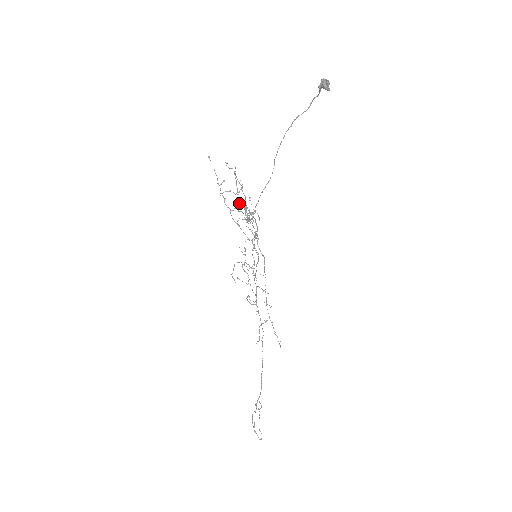
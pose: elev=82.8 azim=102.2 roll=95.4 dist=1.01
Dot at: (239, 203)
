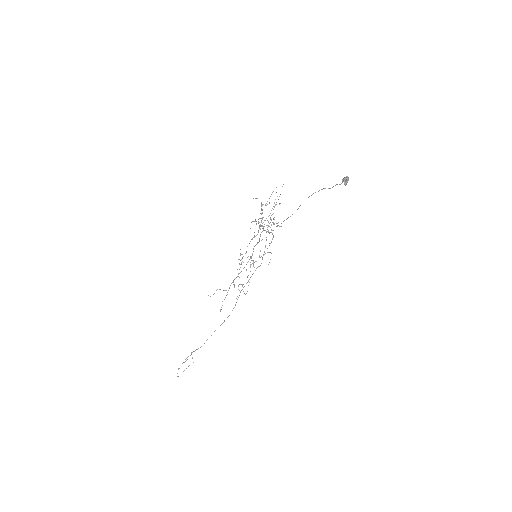
Dot at: occluded
